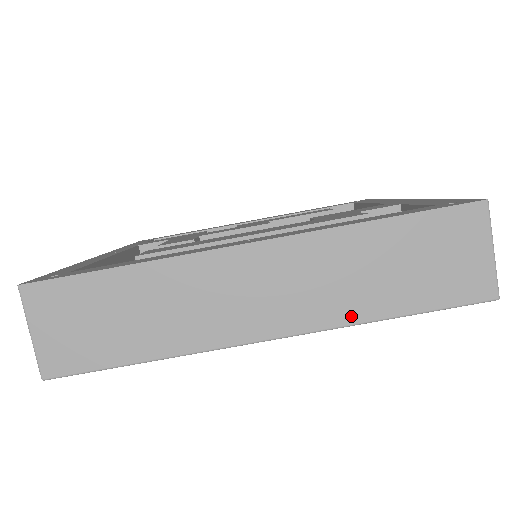
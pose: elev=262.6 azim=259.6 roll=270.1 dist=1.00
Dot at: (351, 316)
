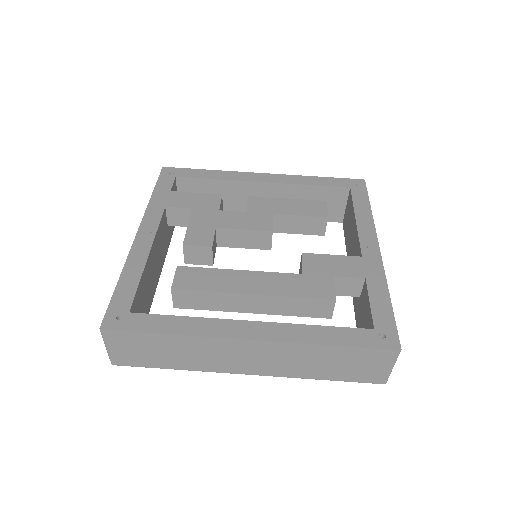
Dot at: (299, 375)
